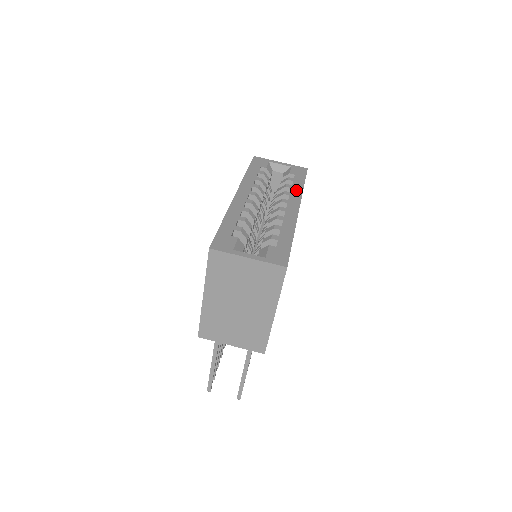
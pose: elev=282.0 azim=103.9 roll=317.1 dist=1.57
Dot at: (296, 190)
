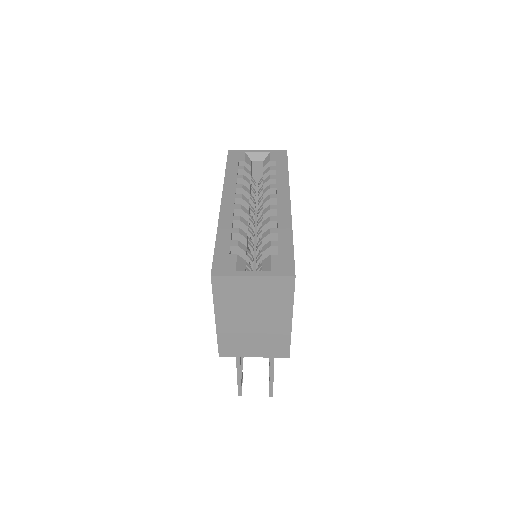
Dot at: (282, 180)
